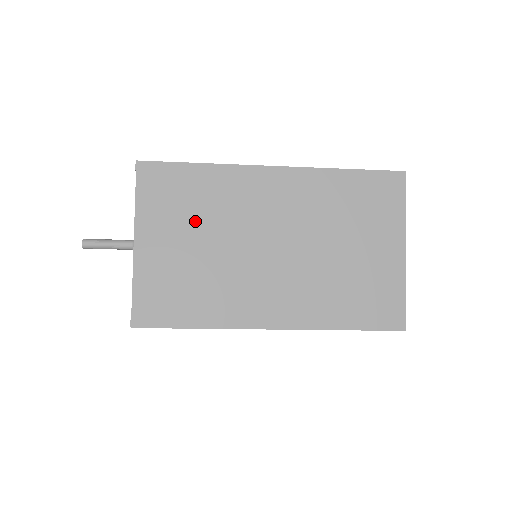
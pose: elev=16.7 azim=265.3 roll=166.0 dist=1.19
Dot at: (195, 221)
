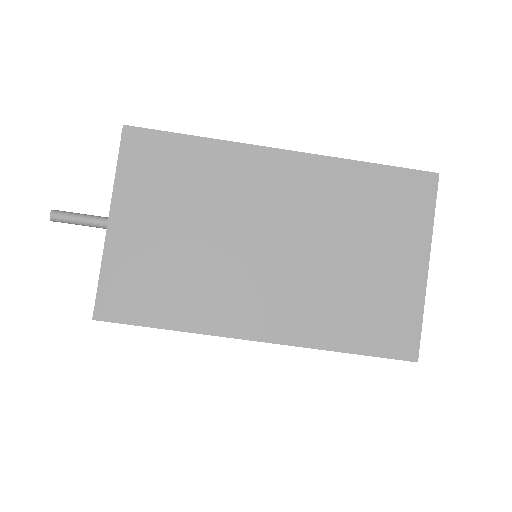
Dot at: (183, 203)
